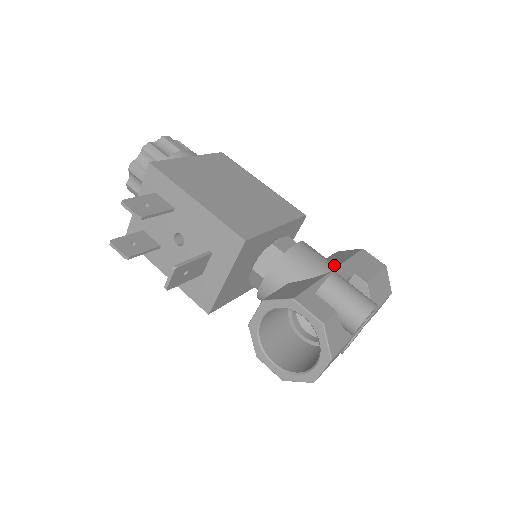
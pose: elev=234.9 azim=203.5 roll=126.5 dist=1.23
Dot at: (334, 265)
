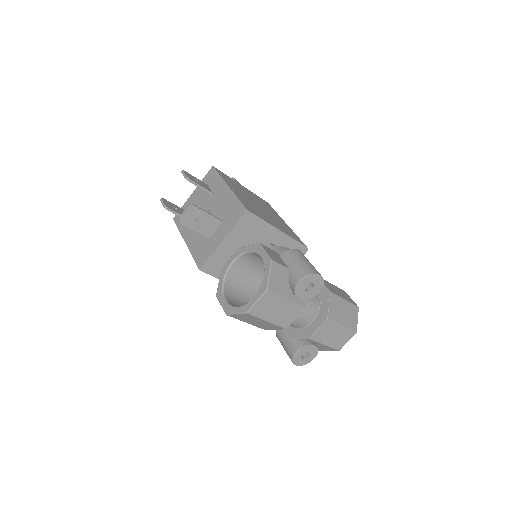
Dot at: occluded
